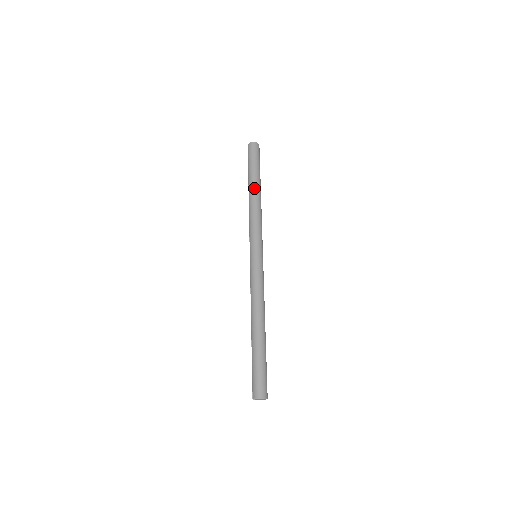
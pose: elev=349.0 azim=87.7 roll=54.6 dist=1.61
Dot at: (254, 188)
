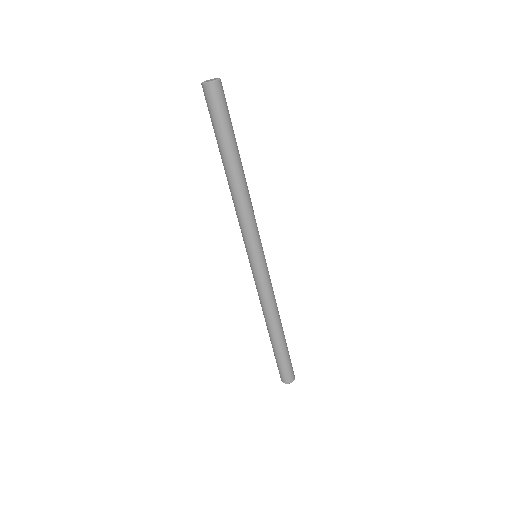
Dot at: (227, 171)
